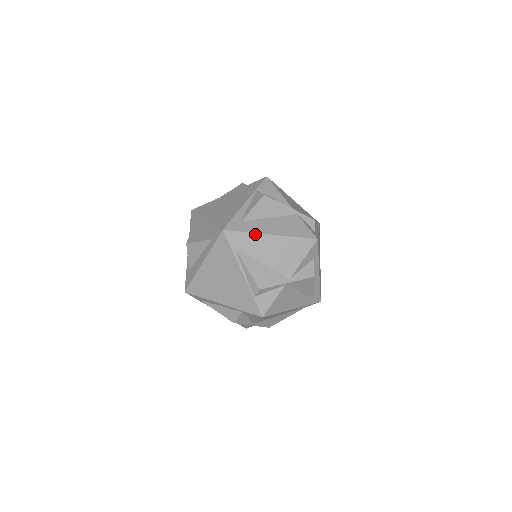
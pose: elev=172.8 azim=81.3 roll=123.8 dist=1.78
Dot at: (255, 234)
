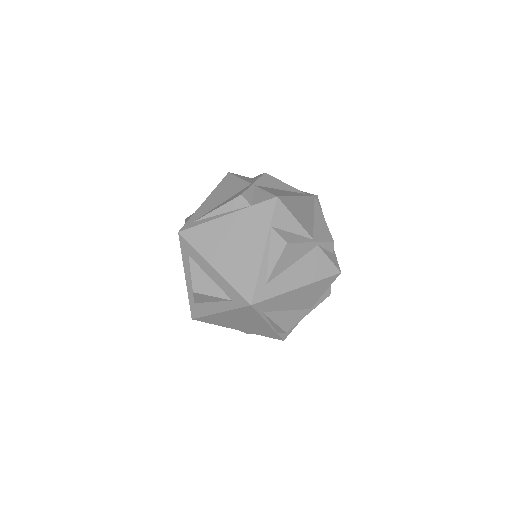
Dot at: (283, 294)
